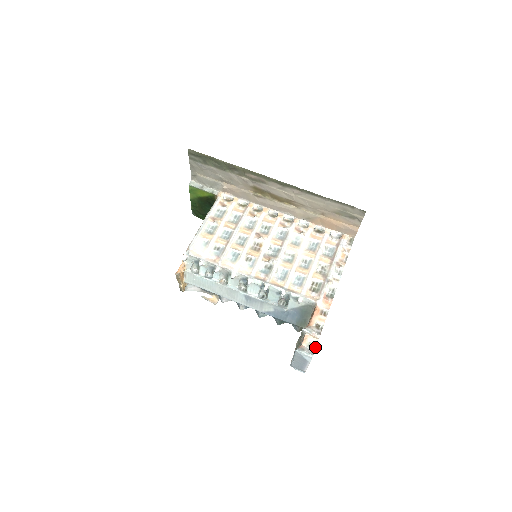
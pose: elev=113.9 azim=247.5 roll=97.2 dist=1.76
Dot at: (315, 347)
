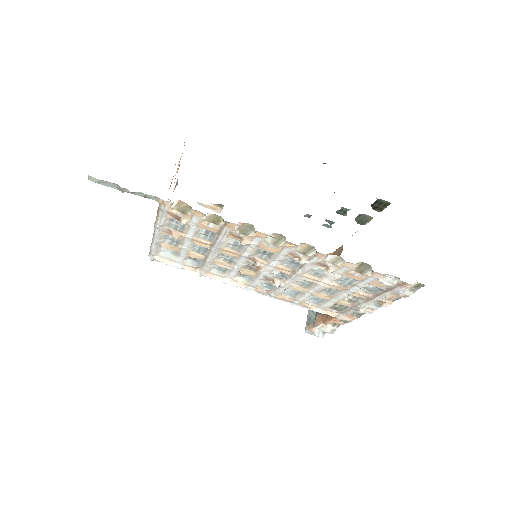
Dot at: occluded
